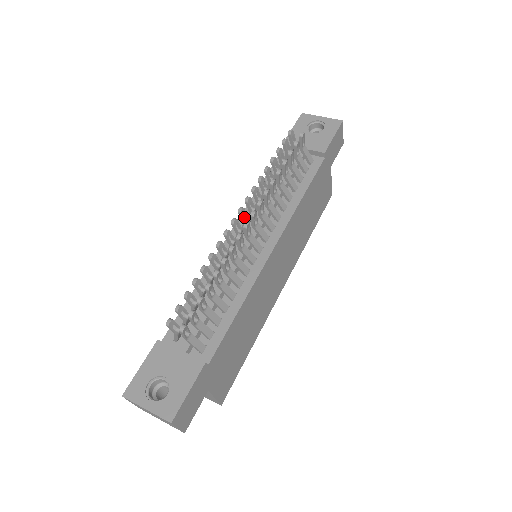
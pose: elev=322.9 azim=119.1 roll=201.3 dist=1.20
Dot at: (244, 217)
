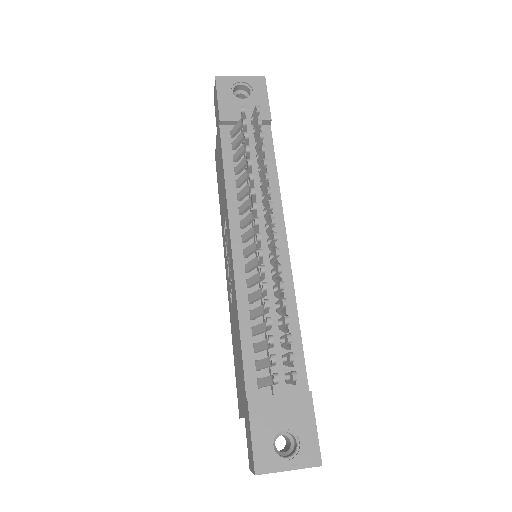
Dot at: (234, 222)
